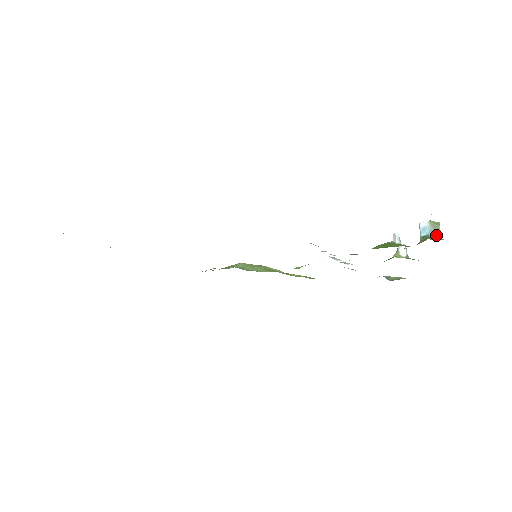
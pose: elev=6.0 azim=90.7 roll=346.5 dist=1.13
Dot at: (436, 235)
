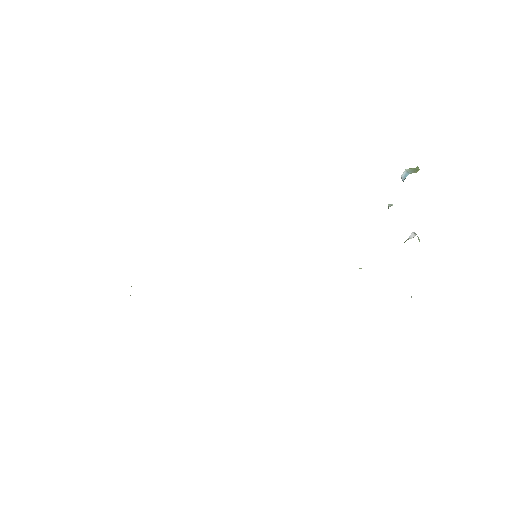
Dot at: (416, 172)
